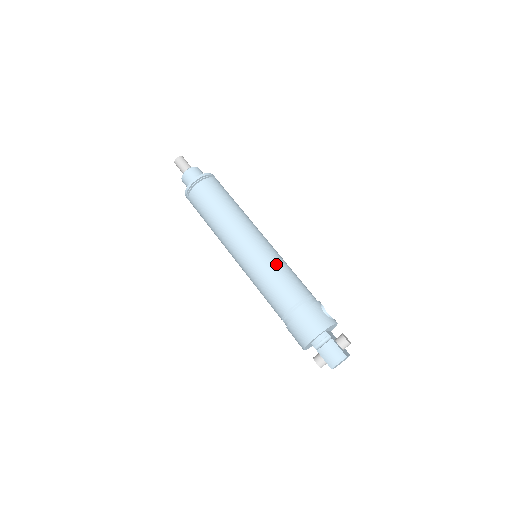
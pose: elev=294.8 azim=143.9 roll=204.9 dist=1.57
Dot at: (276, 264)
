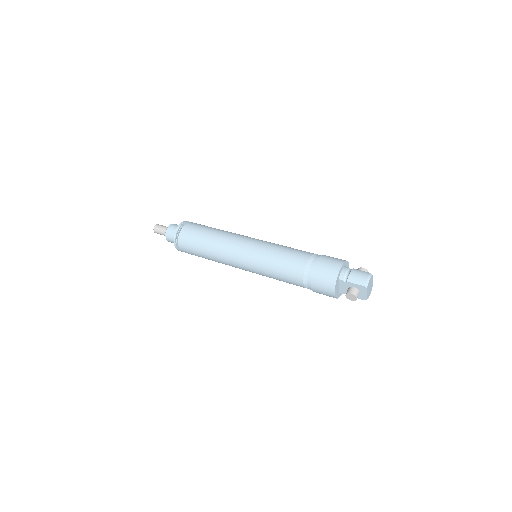
Dot at: (279, 245)
